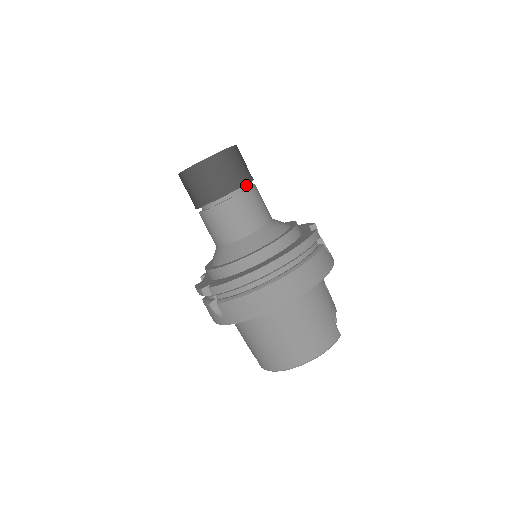
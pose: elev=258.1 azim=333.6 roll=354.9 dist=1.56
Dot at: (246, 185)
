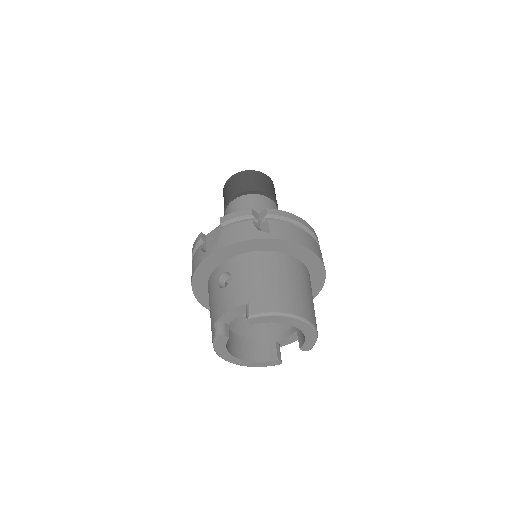
Dot at: occluded
